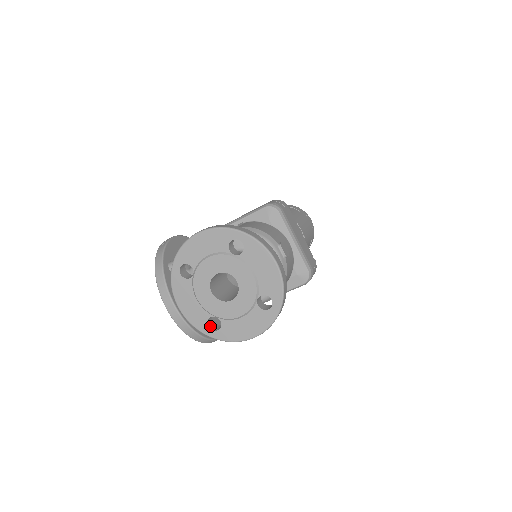
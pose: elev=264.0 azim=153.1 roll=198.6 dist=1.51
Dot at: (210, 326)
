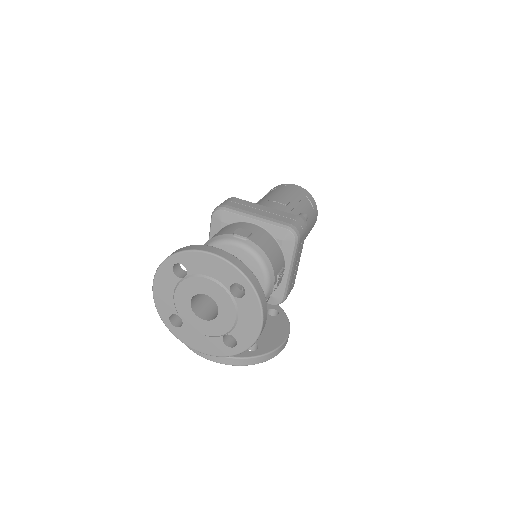
Dot at: (231, 345)
